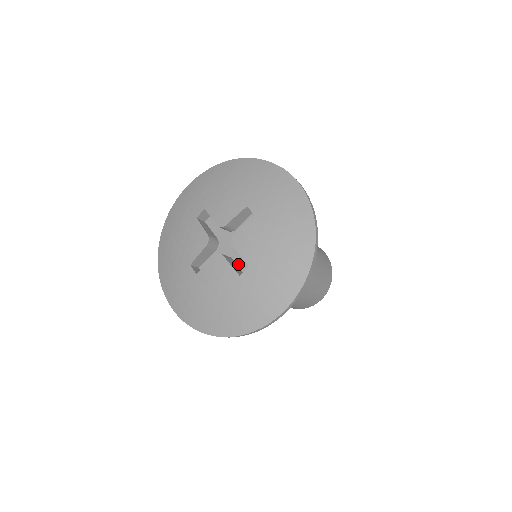
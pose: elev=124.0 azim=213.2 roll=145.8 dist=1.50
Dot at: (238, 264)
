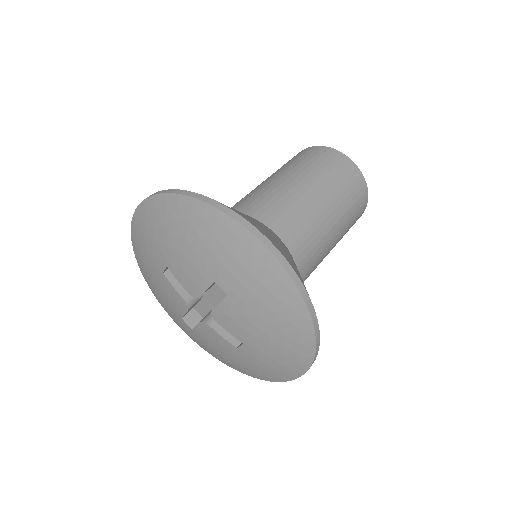
Dot at: occluded
